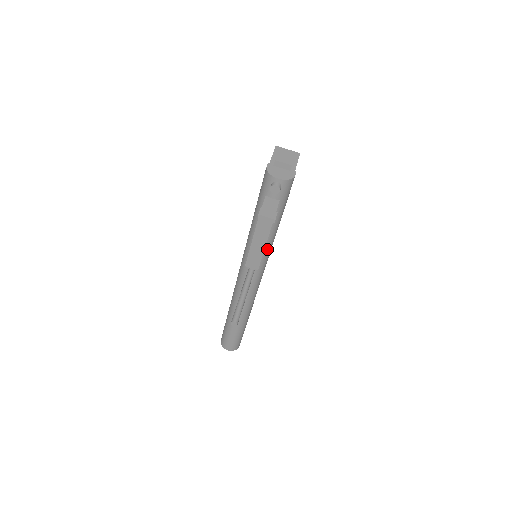
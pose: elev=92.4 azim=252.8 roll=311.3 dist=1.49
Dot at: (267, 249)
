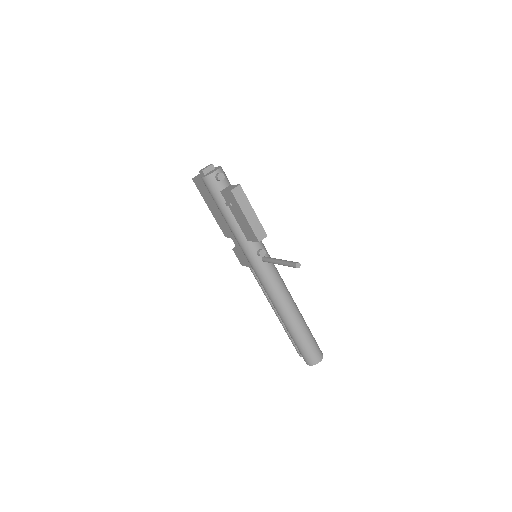
Dot at: occluded
